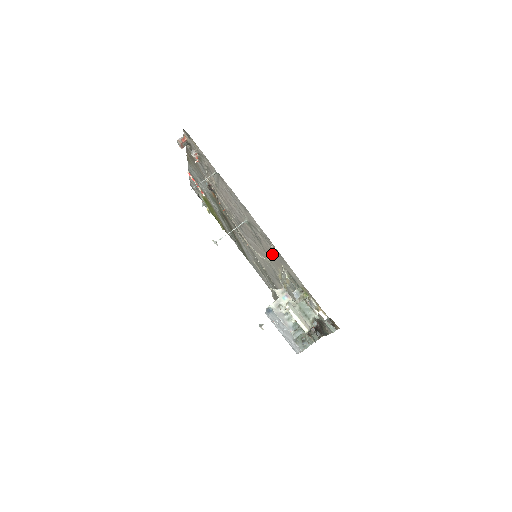
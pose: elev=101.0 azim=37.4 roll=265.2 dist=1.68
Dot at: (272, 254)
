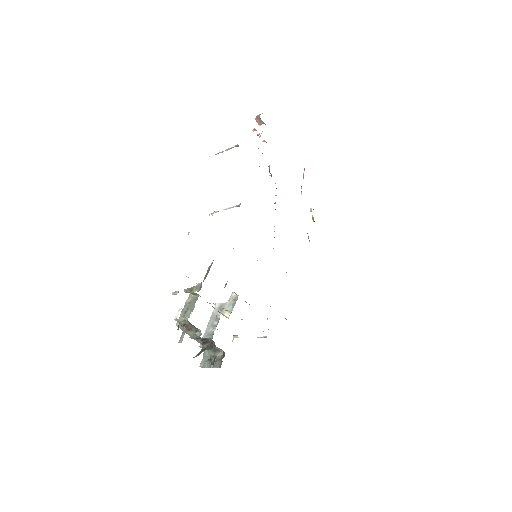
Dot at: occluded
